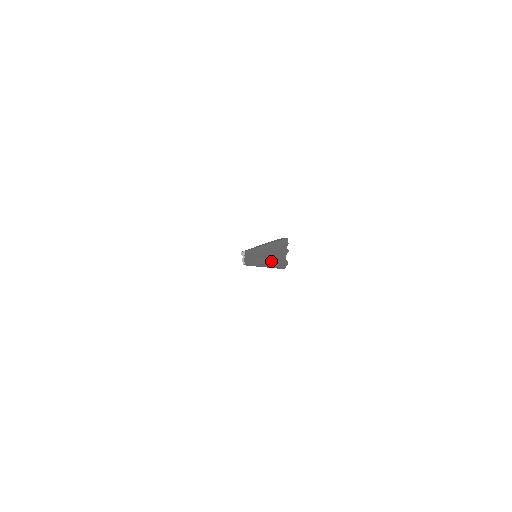
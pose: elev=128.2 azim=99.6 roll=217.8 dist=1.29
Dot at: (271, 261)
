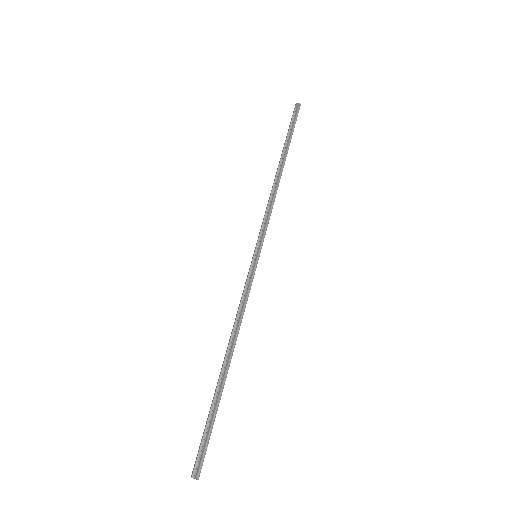
Dot at: occluded
